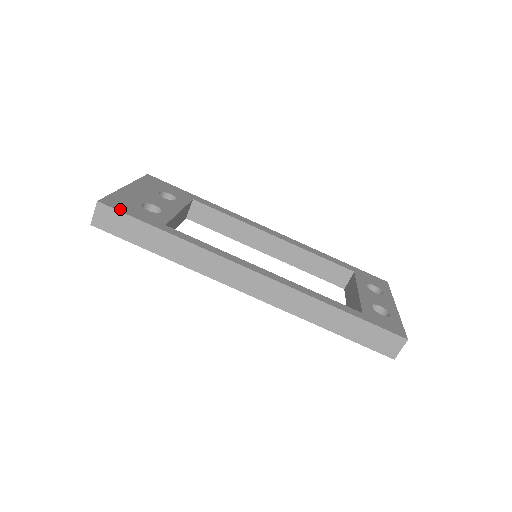
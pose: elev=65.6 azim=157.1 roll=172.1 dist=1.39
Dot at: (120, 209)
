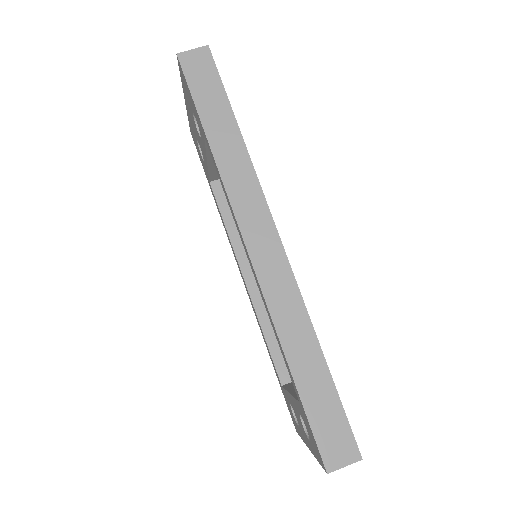
Dot at: (218, 72)
